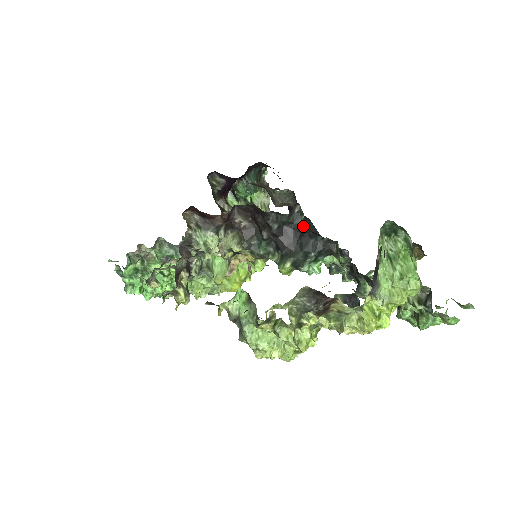
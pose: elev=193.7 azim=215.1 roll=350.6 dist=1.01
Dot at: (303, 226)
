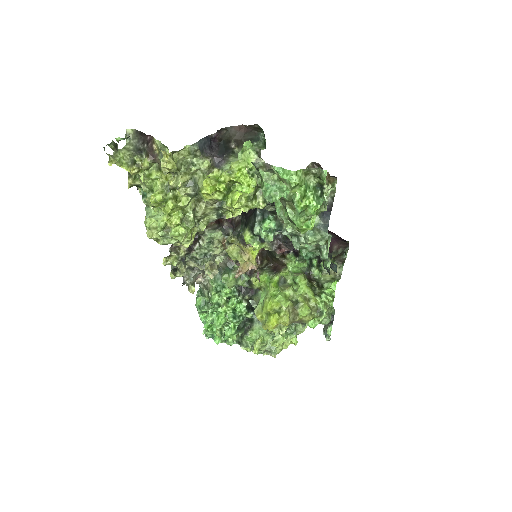
Dot at: occluded
